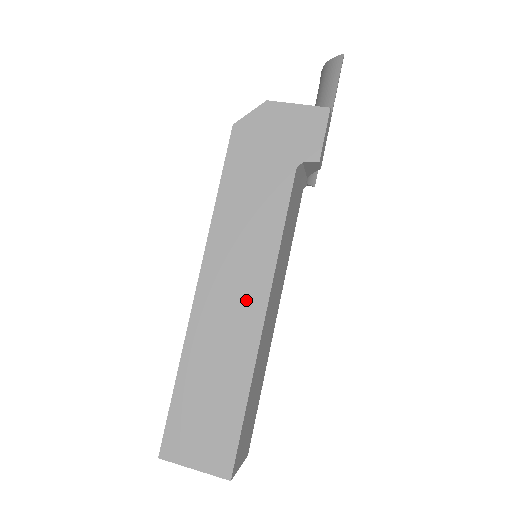
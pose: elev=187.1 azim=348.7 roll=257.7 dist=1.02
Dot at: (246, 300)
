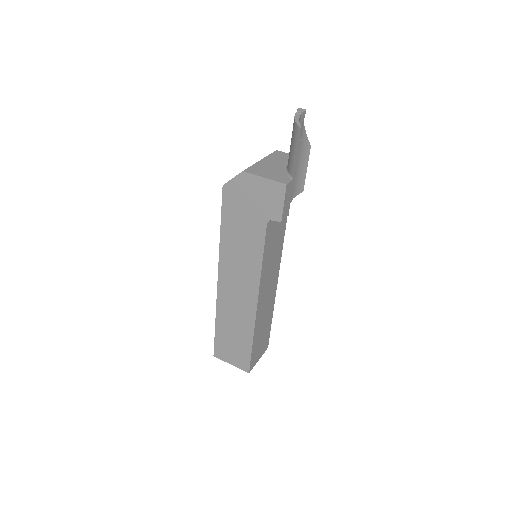
Dot at: (246, 295)
